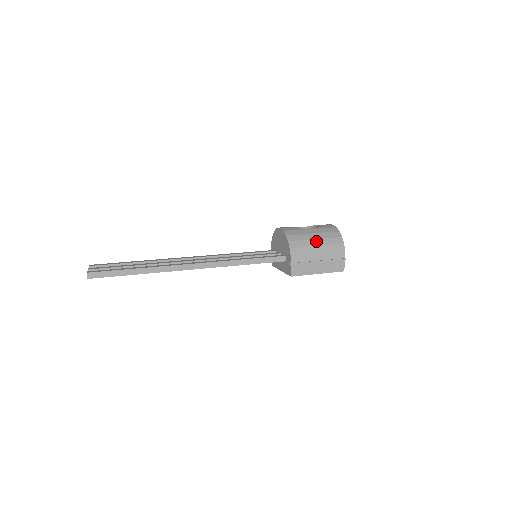
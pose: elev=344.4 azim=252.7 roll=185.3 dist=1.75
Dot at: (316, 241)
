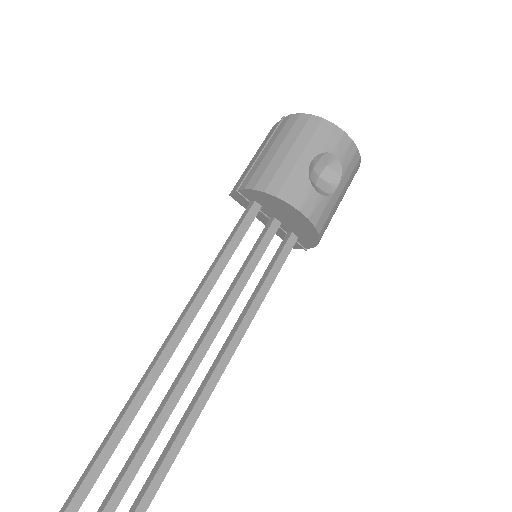
Dot at: occluded
